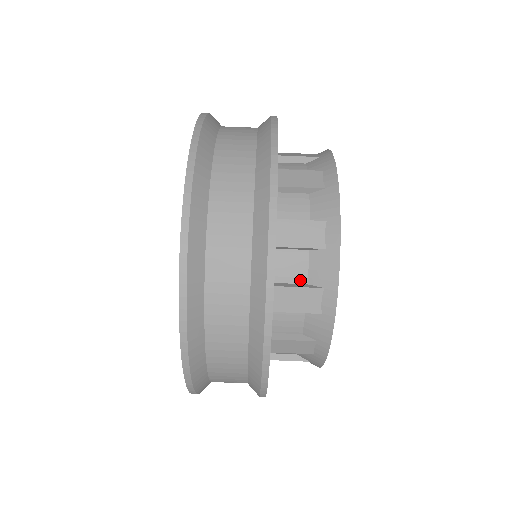
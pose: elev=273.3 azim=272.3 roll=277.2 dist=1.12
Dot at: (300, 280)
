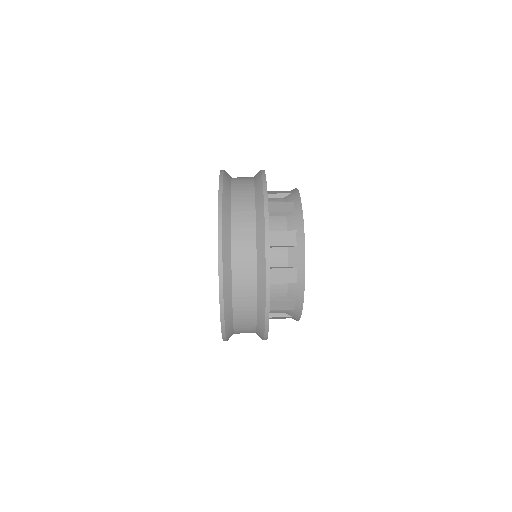
Dot at: occluded
